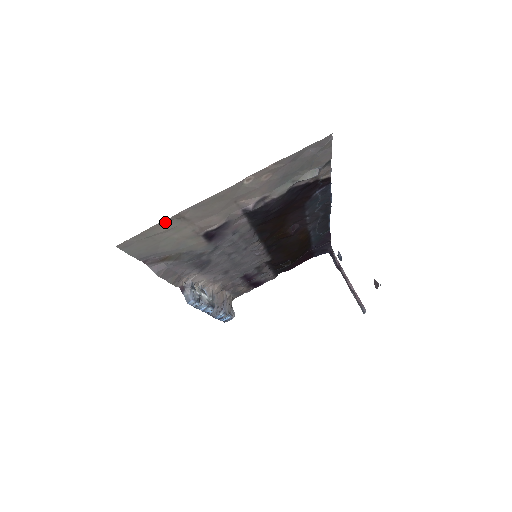
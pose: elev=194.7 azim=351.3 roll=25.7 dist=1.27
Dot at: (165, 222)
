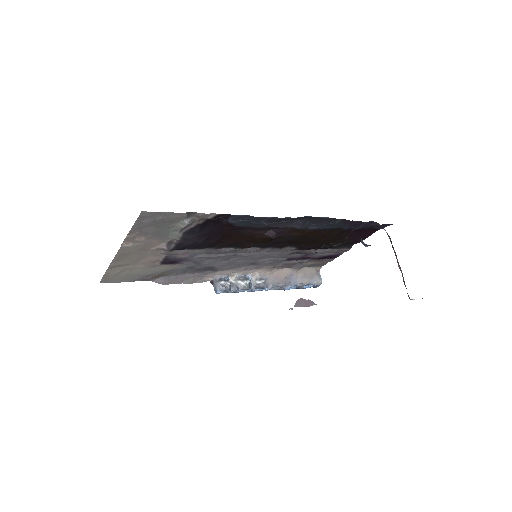
Dot at: (110, 270)
